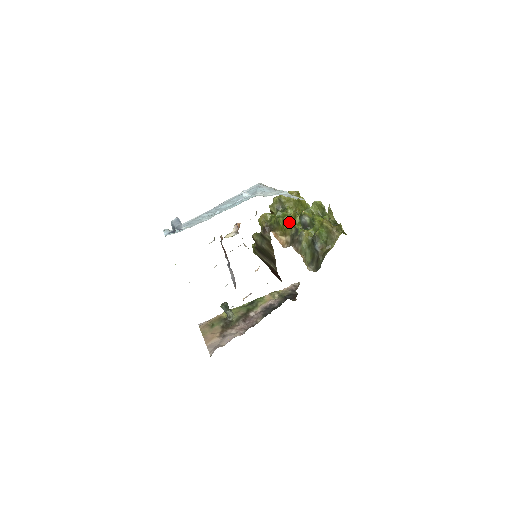
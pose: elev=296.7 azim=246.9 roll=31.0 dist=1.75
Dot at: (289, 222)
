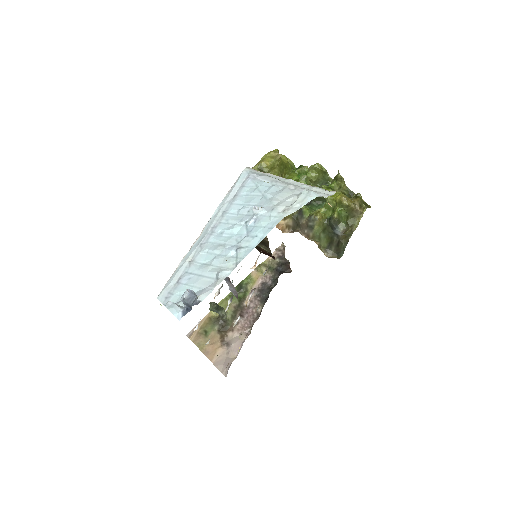
Dot at: occluded
